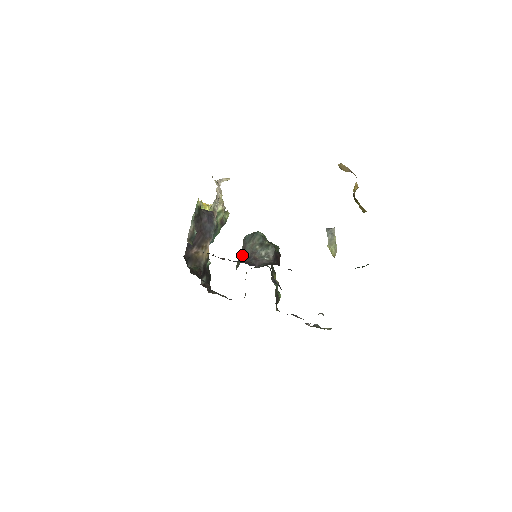
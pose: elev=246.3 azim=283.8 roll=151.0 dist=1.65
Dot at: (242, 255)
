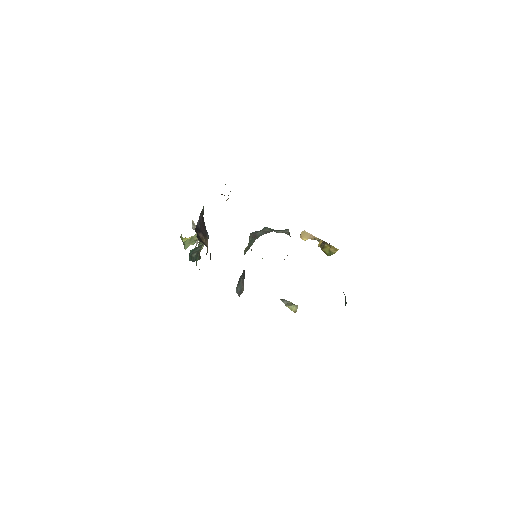
Dot at: (254, 238)
